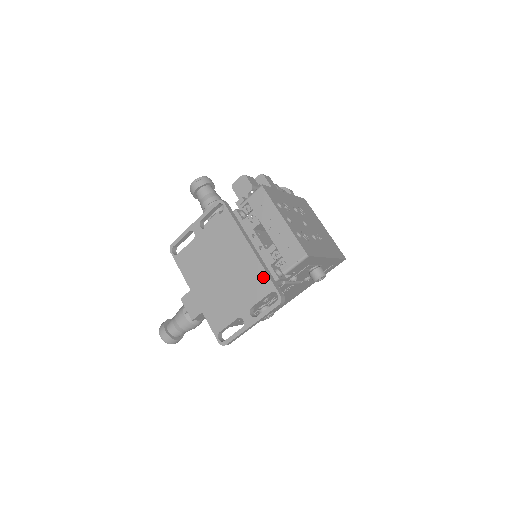
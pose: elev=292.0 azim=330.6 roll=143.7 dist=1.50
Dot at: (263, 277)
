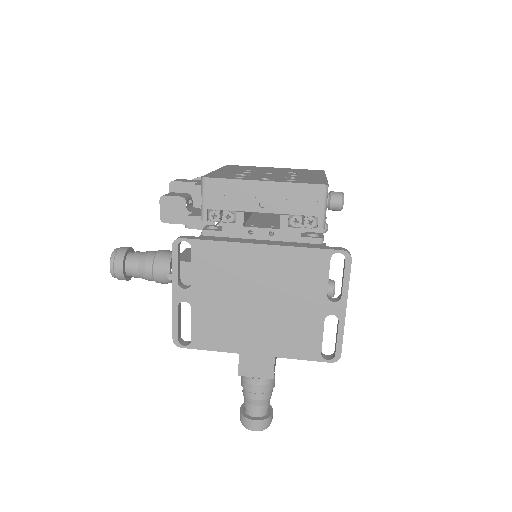
Dot at: (306, 255)
